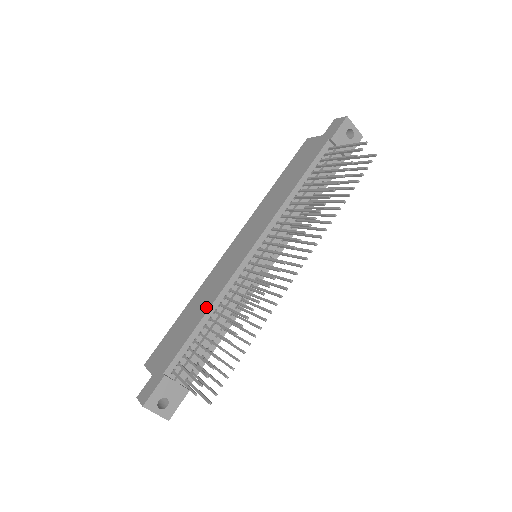
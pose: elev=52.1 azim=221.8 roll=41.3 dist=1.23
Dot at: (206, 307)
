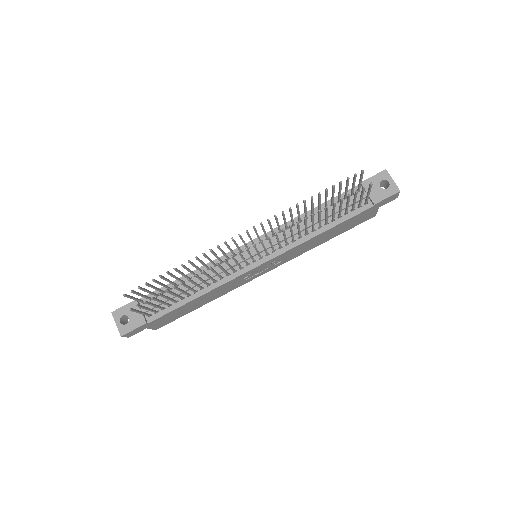
Dot at: (194, 272)
